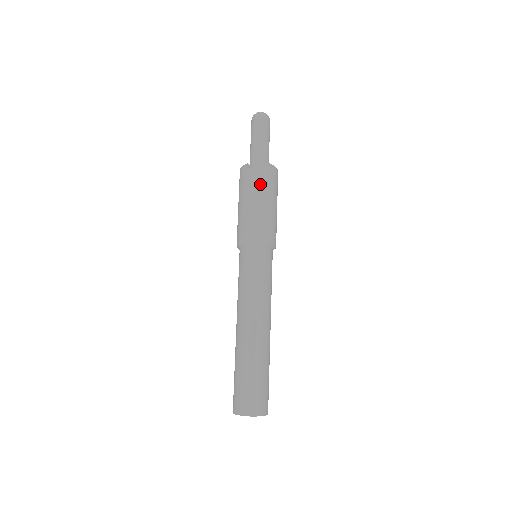
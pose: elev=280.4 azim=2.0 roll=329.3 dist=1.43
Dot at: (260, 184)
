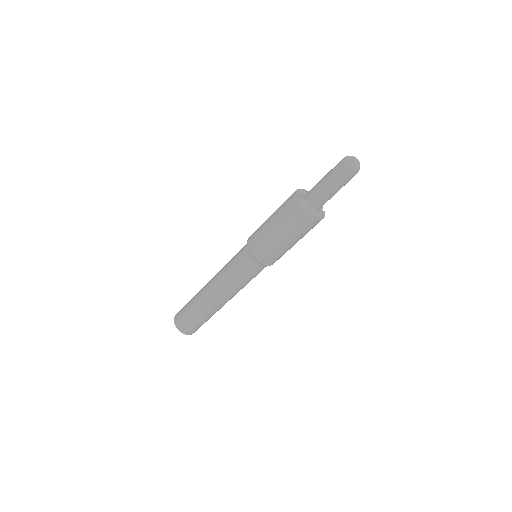
Dot at: (287, 219)
